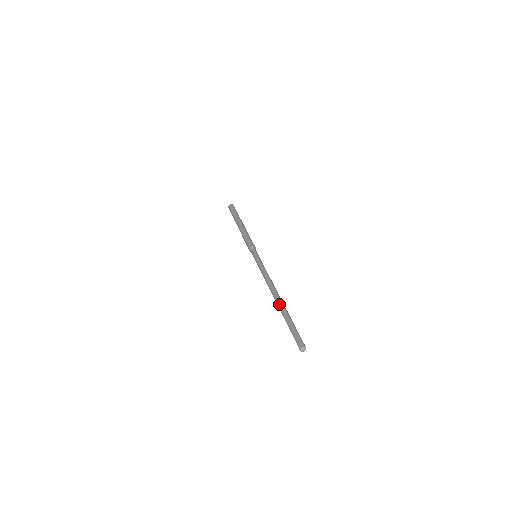
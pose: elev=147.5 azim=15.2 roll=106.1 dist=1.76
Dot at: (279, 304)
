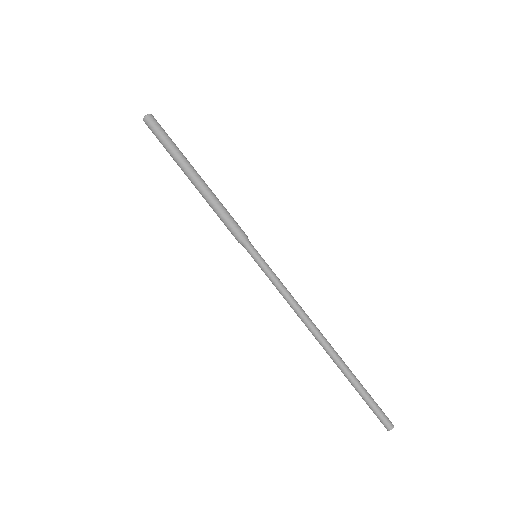
Dot at: occluded
